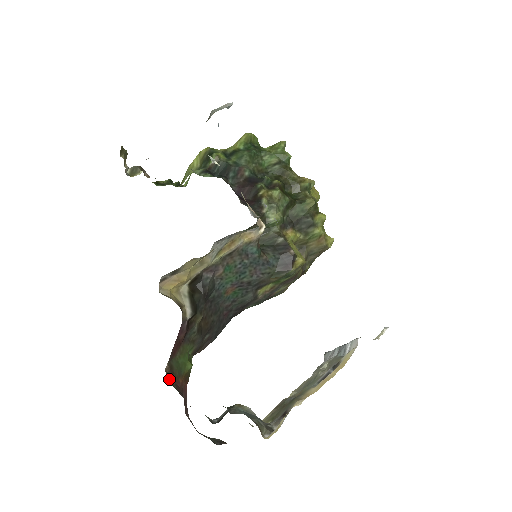
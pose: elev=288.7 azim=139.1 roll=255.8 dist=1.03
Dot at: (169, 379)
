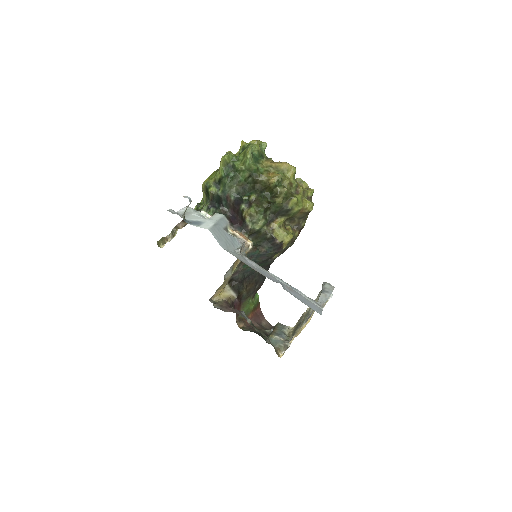
Dot at: (240, 325)
